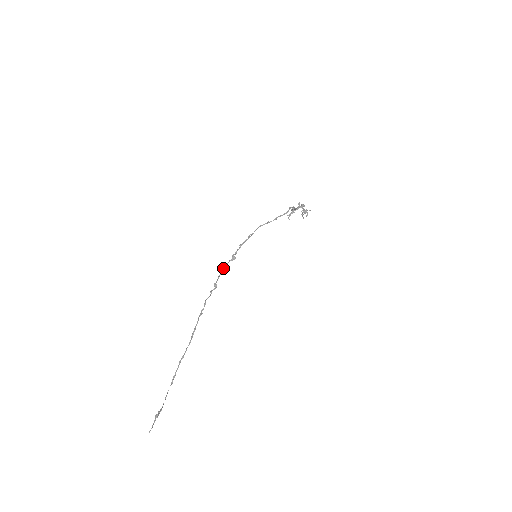
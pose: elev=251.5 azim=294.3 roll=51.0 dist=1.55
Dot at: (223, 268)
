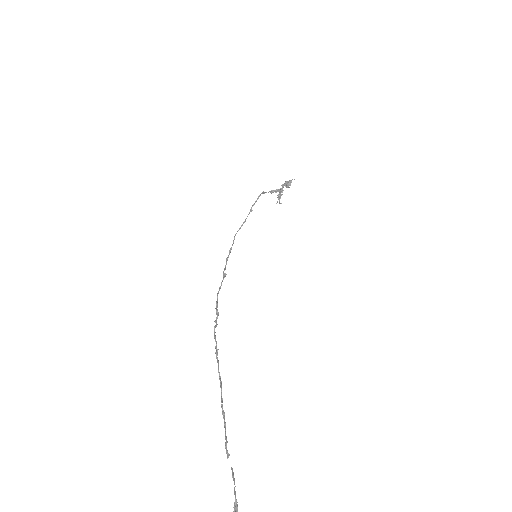
Dot at: (218, 292)
